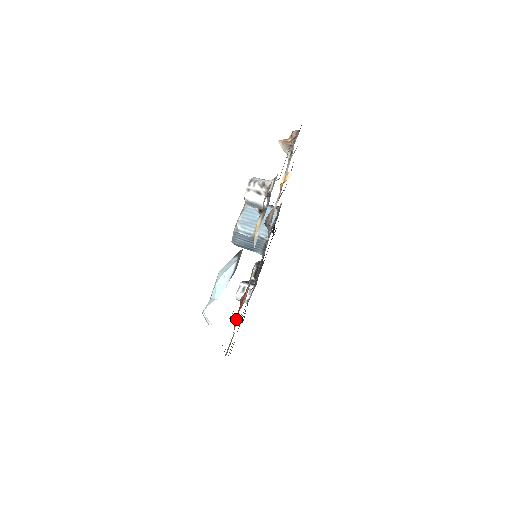
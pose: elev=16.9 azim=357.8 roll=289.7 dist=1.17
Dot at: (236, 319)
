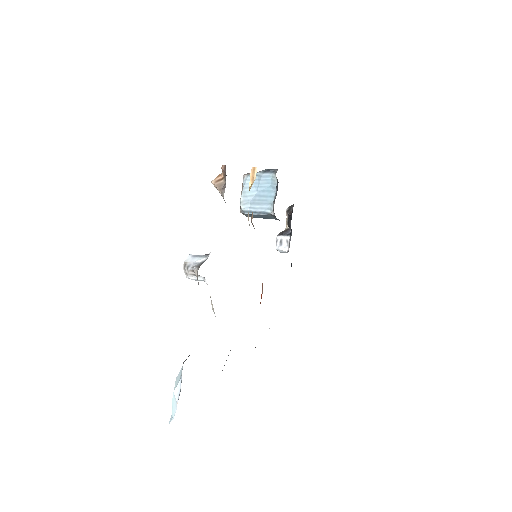
Dot at: occluded
